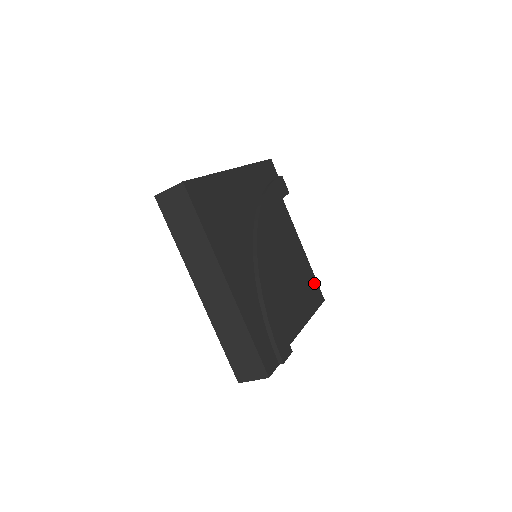
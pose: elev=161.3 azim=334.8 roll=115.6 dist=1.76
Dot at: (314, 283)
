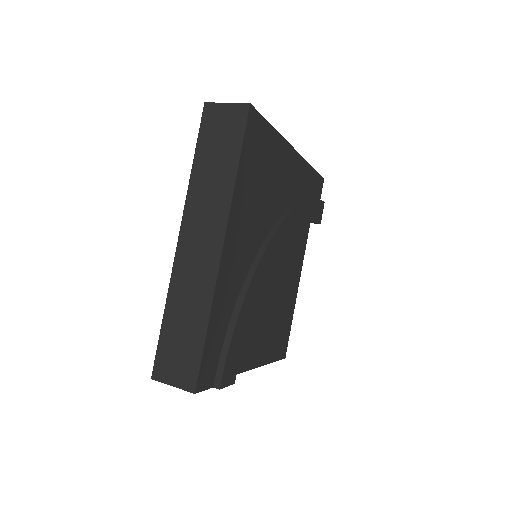
Dot at: (287, 332)
